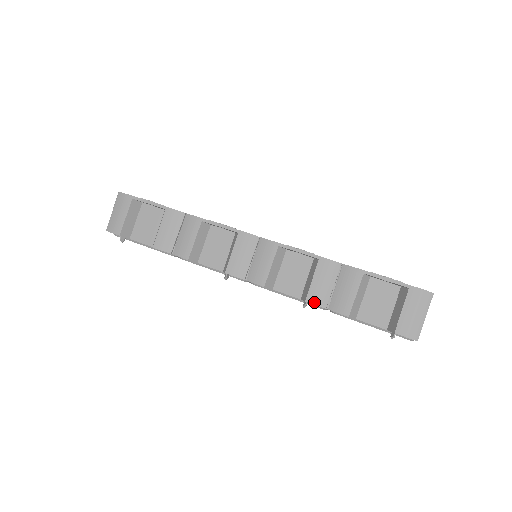
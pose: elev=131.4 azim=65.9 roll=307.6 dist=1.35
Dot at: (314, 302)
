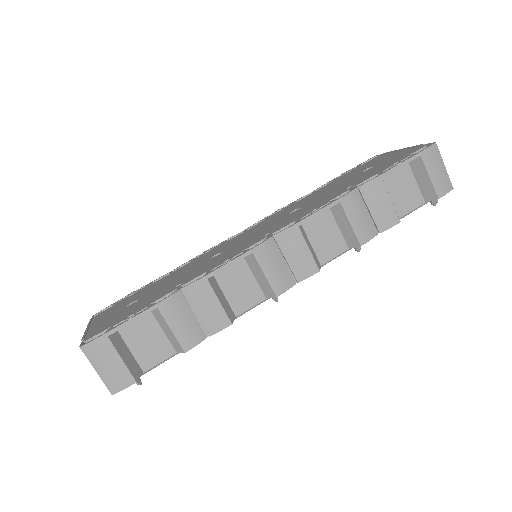
Dot at: (367, 239)
